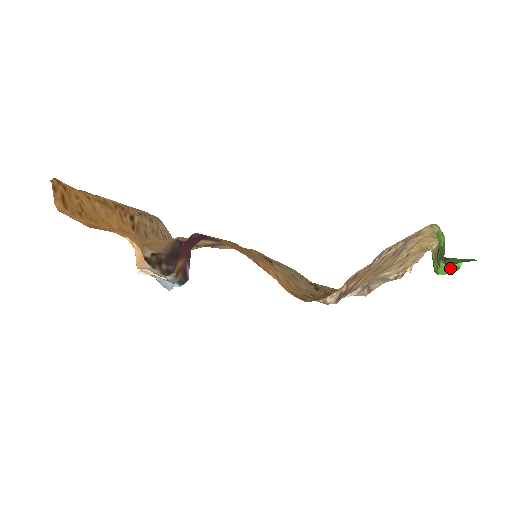
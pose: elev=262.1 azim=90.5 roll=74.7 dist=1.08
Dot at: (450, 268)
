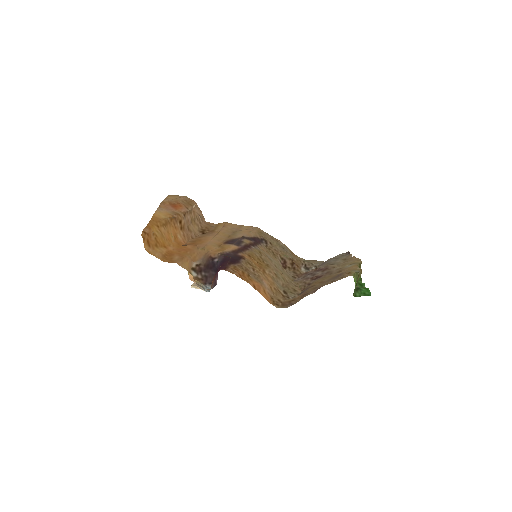
Dot at: occluded
